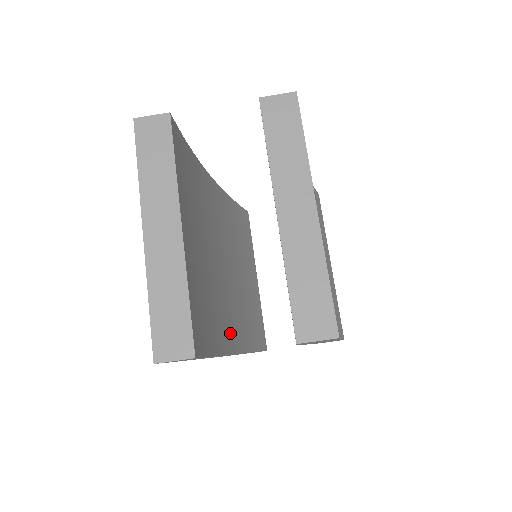
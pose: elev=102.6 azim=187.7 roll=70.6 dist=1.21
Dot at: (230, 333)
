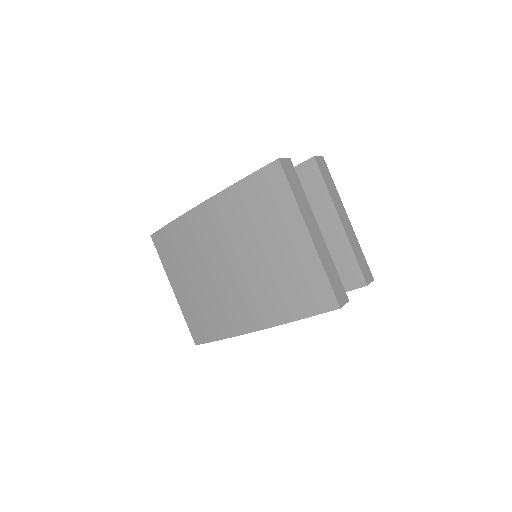
Dot at: occluded
